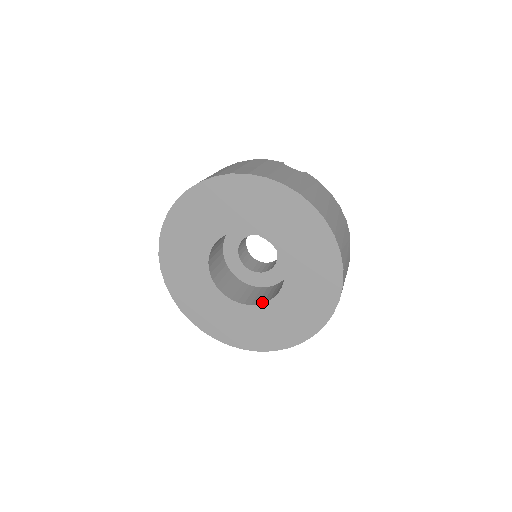
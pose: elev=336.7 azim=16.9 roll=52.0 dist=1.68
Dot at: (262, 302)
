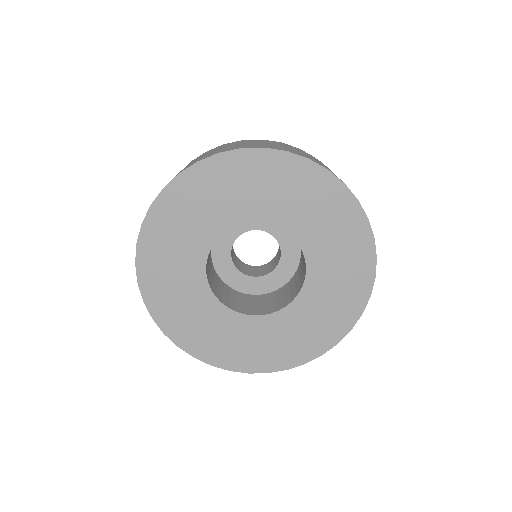
Dot at: (267, 312)
